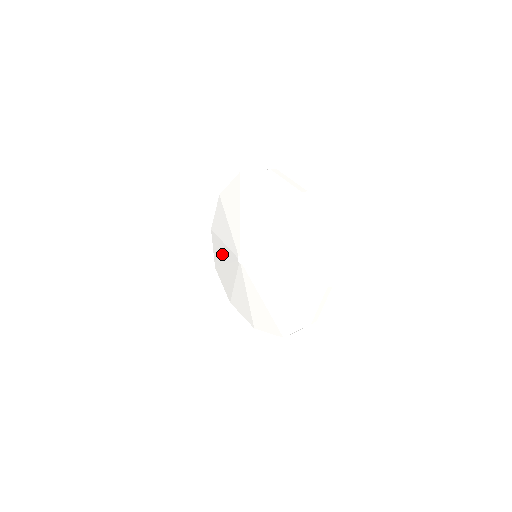
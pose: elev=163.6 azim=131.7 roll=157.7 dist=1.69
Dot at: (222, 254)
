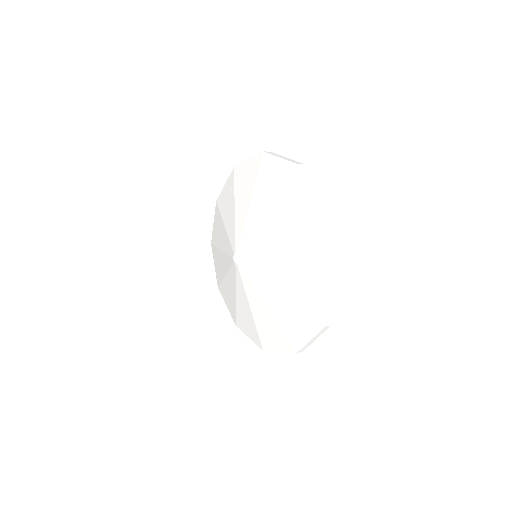
Dot at: (221, 265)
